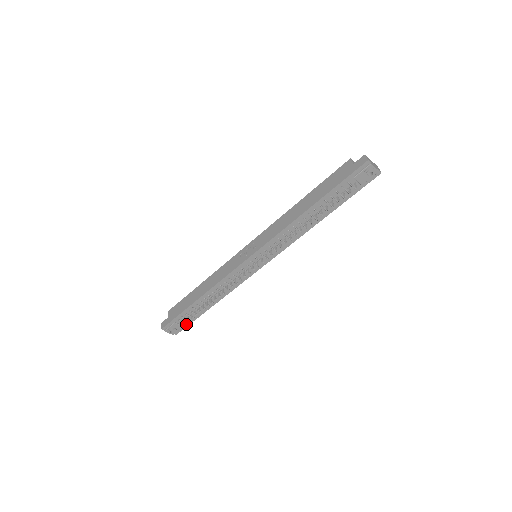
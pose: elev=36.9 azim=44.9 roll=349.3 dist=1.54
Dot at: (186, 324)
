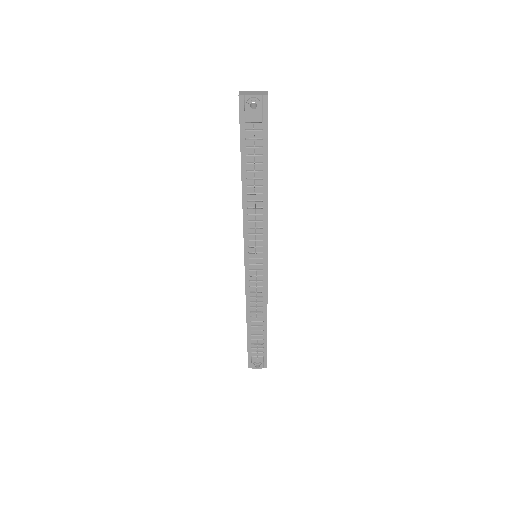
Dot at: (264, 353)
